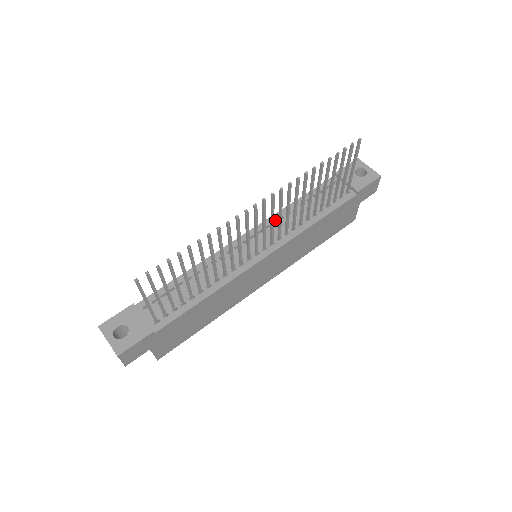
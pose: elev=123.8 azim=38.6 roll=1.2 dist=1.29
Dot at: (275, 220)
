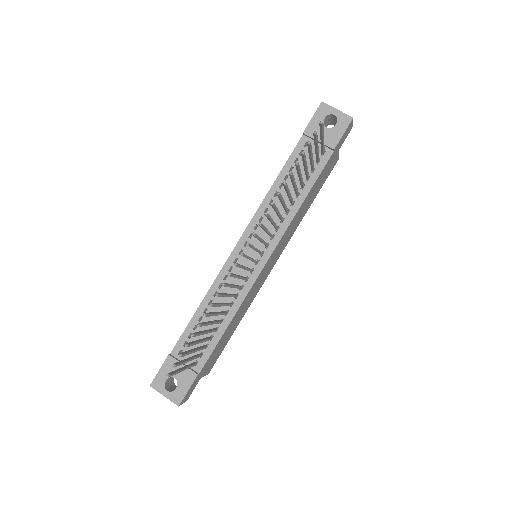
Dot at: (261, 216)
